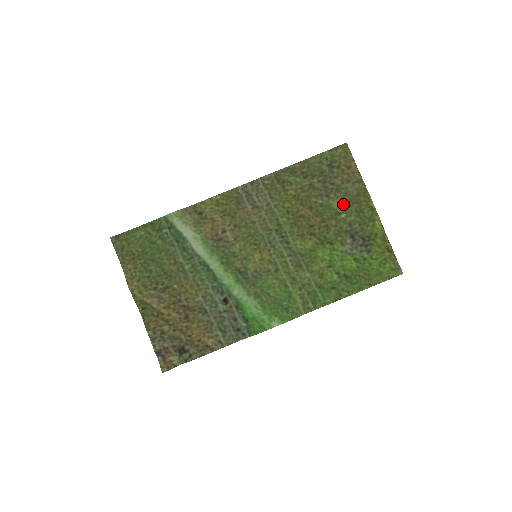
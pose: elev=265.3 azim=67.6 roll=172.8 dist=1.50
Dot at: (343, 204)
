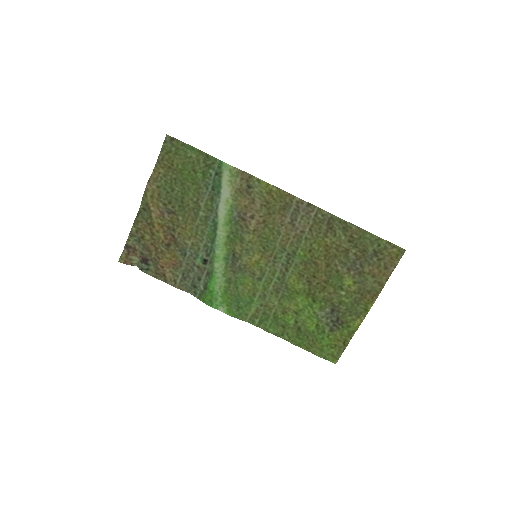
Dot at: (352, 286)
